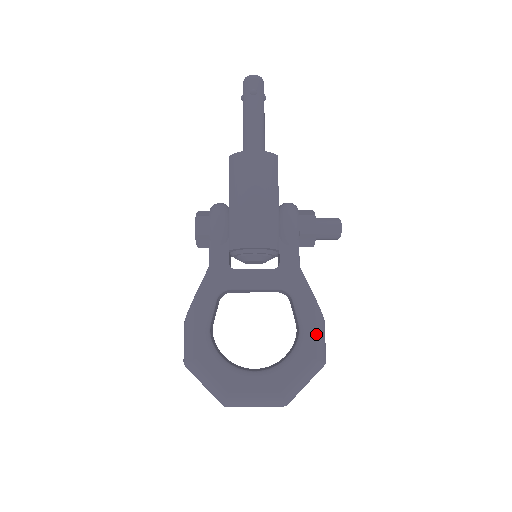
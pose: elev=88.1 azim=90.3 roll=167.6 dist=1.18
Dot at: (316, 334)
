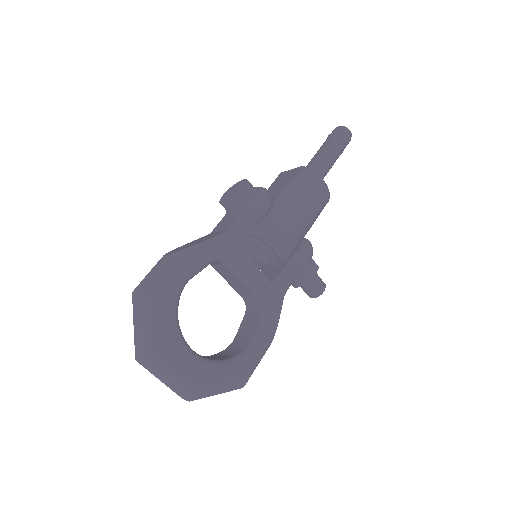
Dot at: (258, 358)
